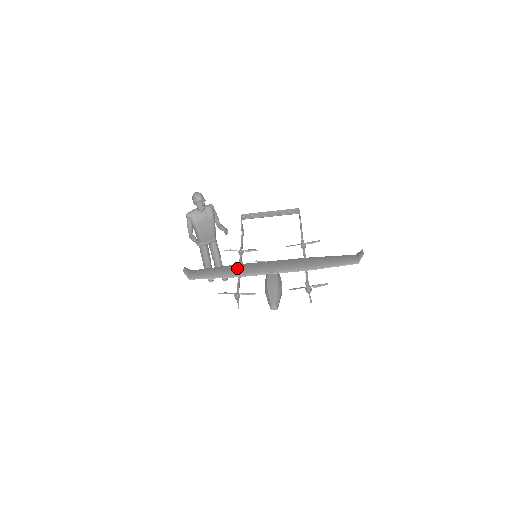
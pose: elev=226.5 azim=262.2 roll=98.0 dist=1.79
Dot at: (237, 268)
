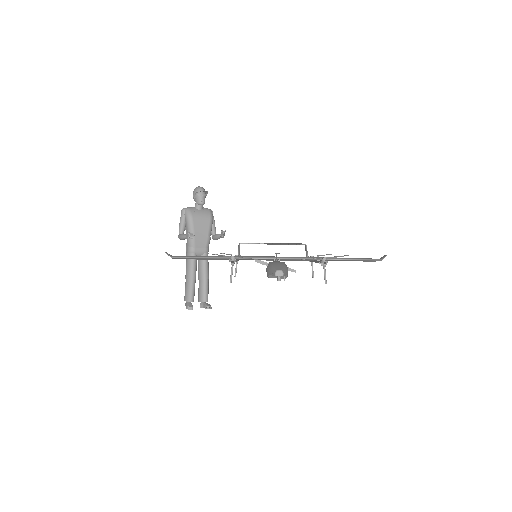
Dot at: occluded
